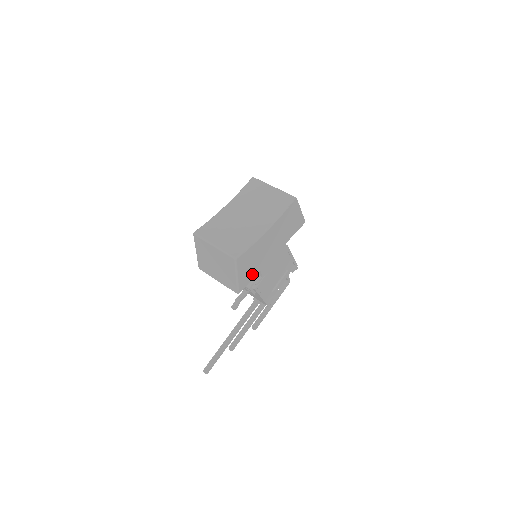
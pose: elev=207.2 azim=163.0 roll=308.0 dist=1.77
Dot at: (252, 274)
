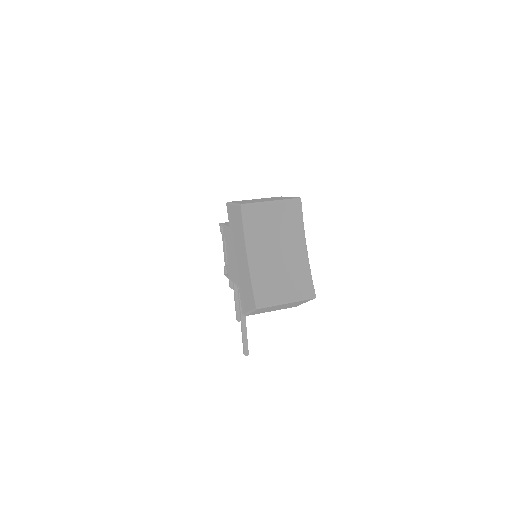
Dot at: occluded
